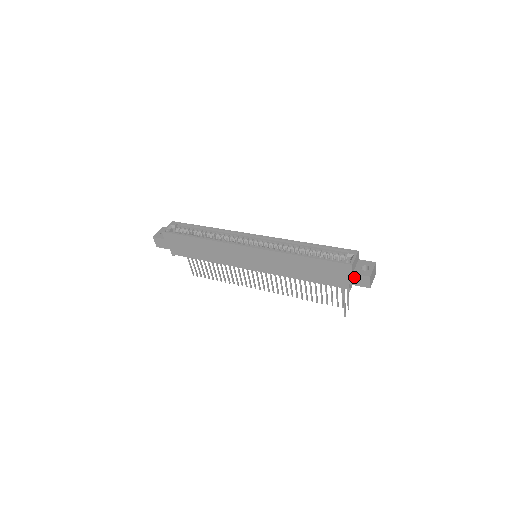
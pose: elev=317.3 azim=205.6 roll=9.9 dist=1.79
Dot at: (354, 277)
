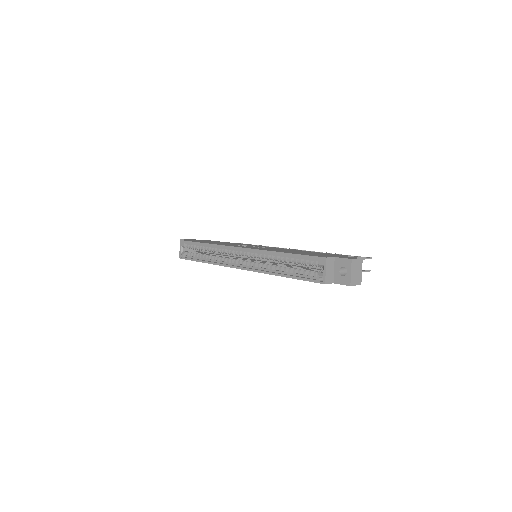
Dot at: occluded
